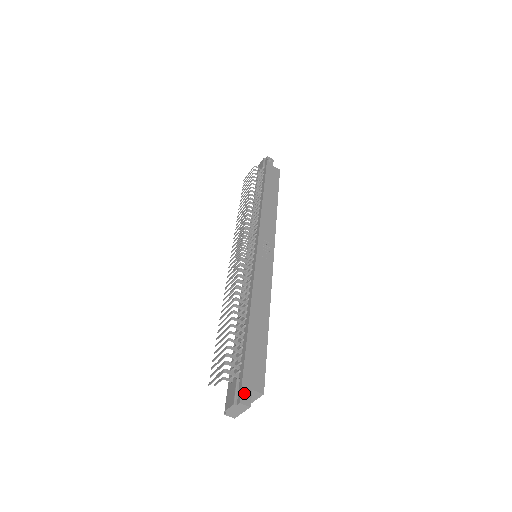
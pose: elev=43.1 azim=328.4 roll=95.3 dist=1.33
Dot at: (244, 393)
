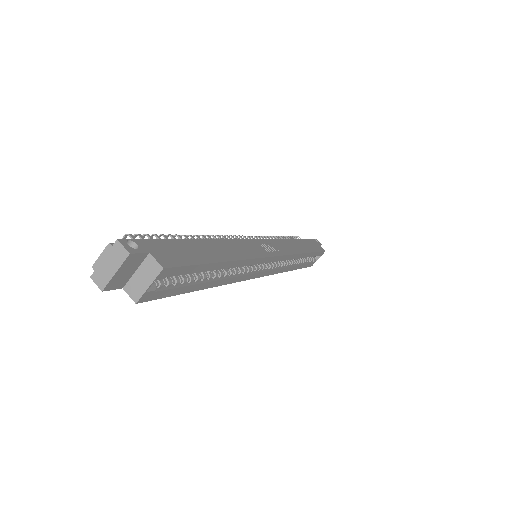
Dot at: (135, 249)
